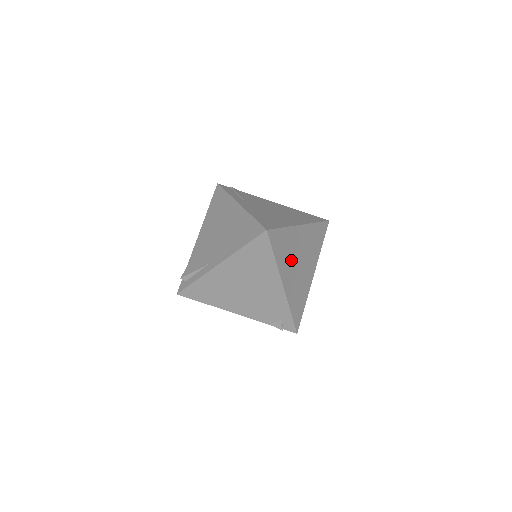
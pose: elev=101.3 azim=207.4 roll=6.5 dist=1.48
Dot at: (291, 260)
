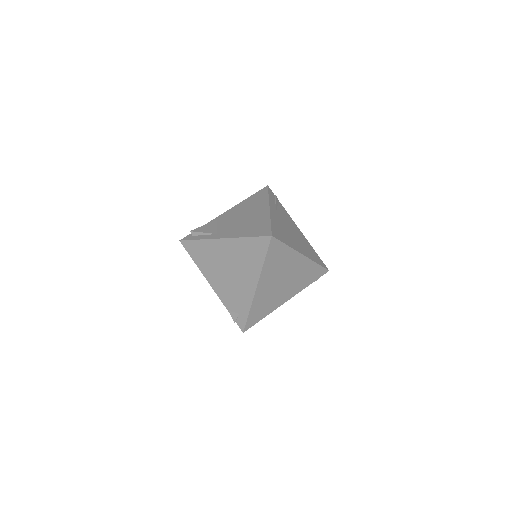
Dot at: (276, 274)
